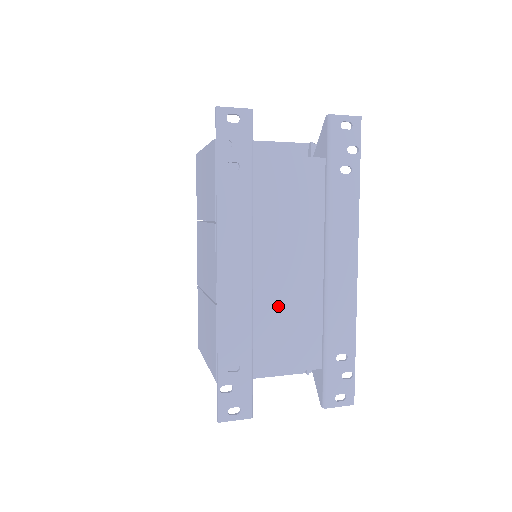
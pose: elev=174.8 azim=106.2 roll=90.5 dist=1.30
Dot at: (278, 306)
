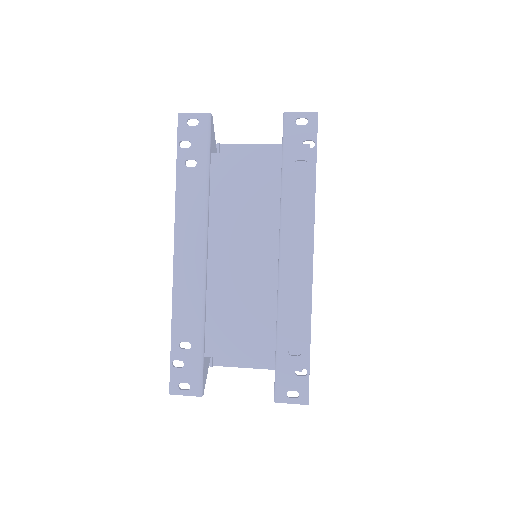
Dot at: (231, 293)
